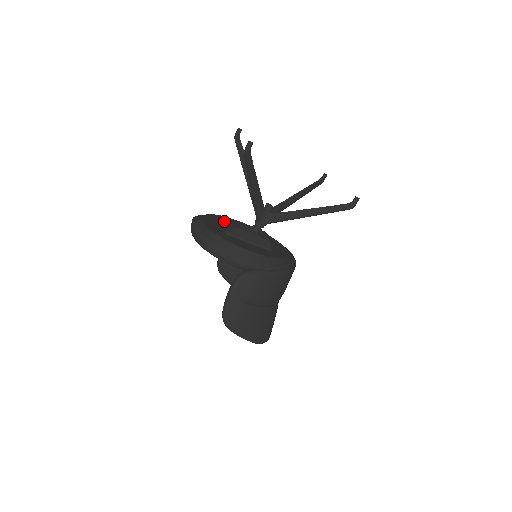
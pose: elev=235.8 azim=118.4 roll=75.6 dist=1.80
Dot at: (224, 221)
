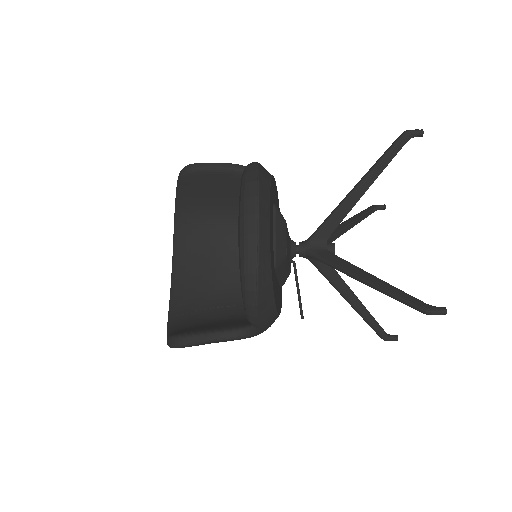
Dot at: (277, 214)
